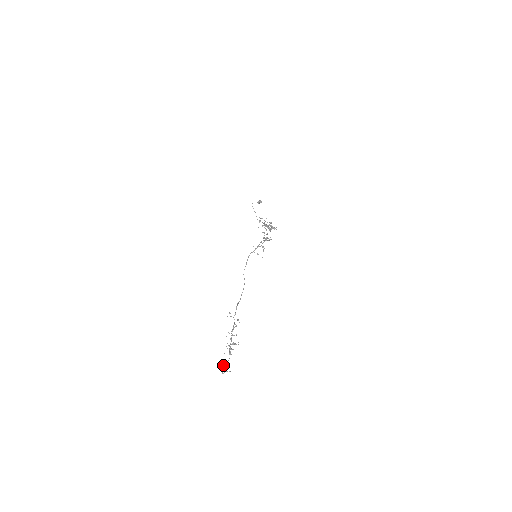
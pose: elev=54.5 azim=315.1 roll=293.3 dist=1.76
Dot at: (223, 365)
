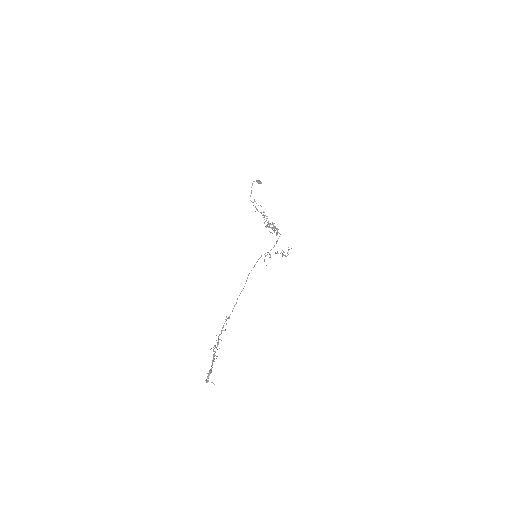
Dot at: (208, 373)
